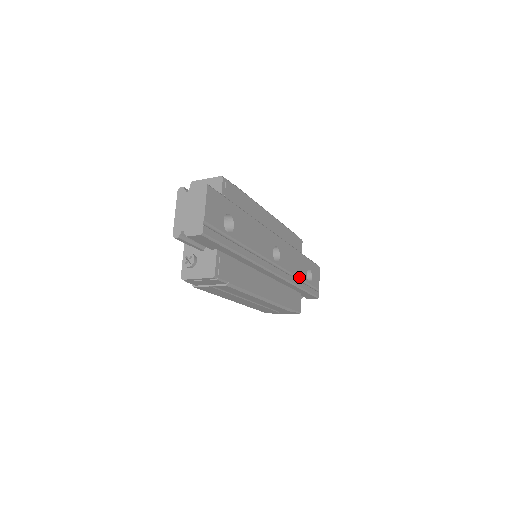
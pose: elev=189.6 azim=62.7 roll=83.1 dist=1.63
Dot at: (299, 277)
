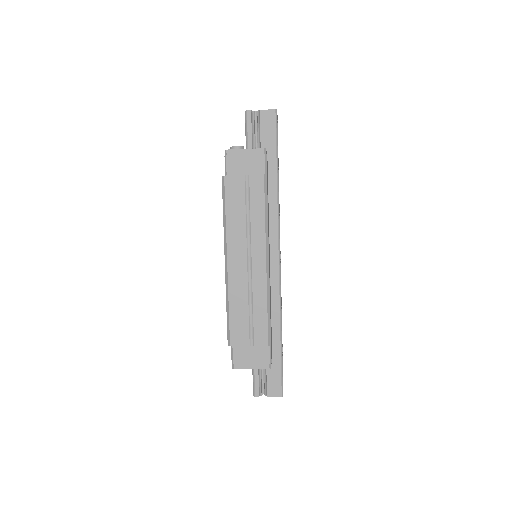
Dot at: occluded
